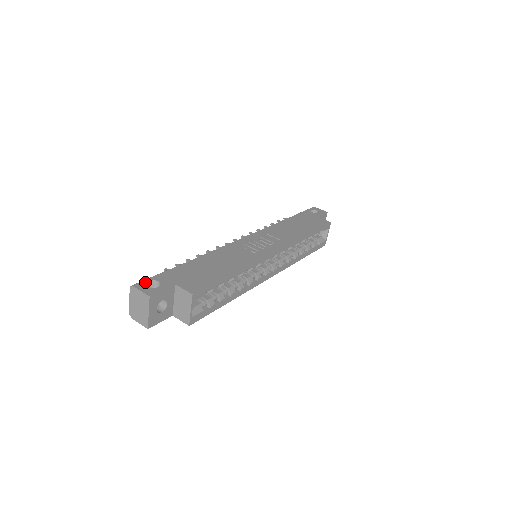
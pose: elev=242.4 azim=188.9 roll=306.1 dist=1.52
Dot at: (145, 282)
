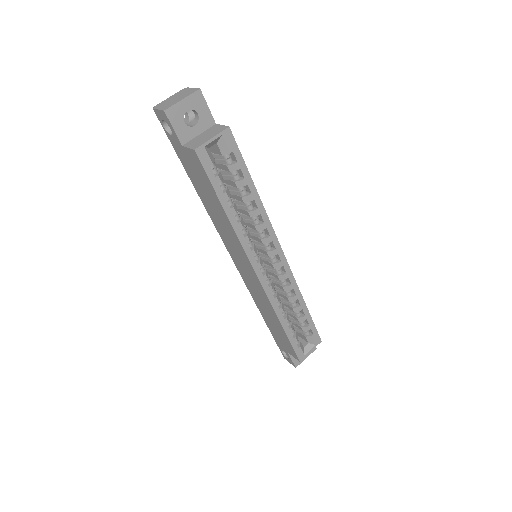
Dot at: occluded
